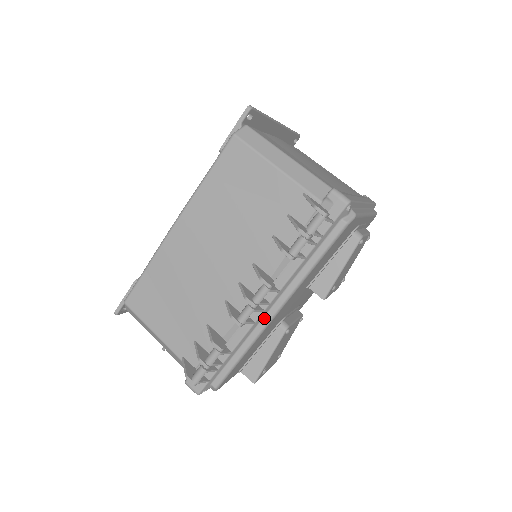
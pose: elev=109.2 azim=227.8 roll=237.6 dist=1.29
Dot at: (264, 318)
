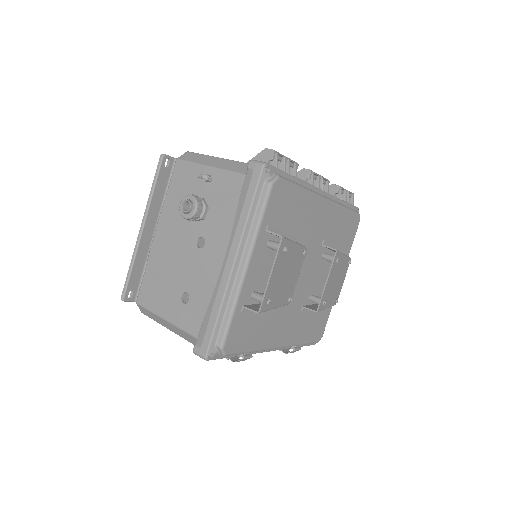
Dot at: occluded
